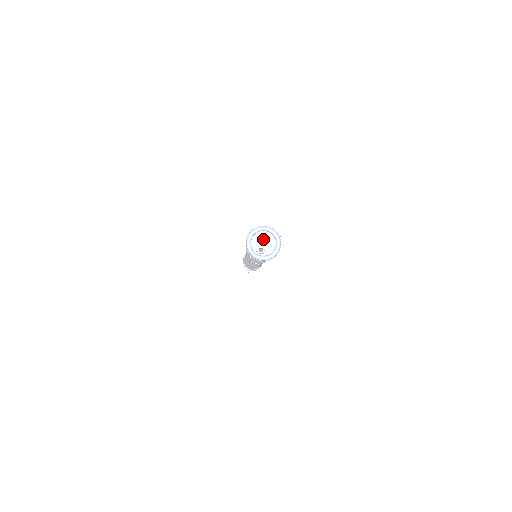
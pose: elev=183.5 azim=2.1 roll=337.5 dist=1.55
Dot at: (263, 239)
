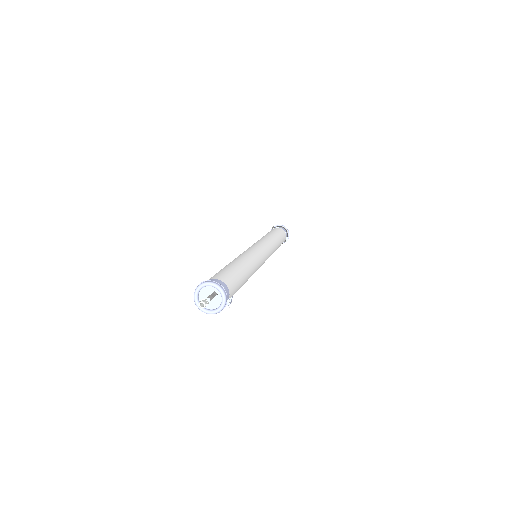
Dot at: (210, 295)
